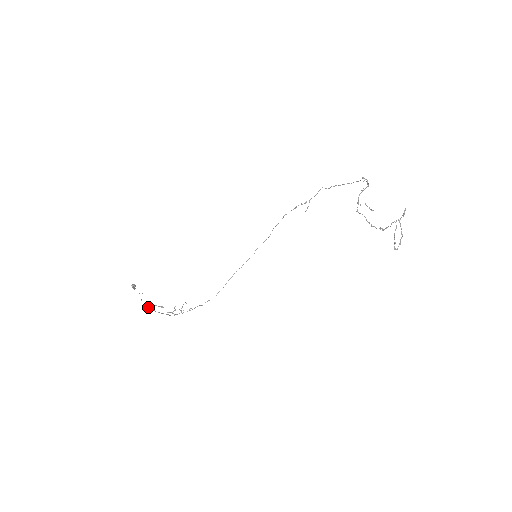
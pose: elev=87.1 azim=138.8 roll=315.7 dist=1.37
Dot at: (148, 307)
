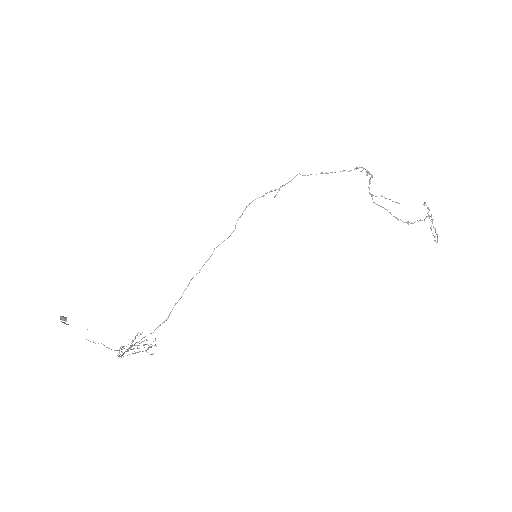
Dot at: occluded
